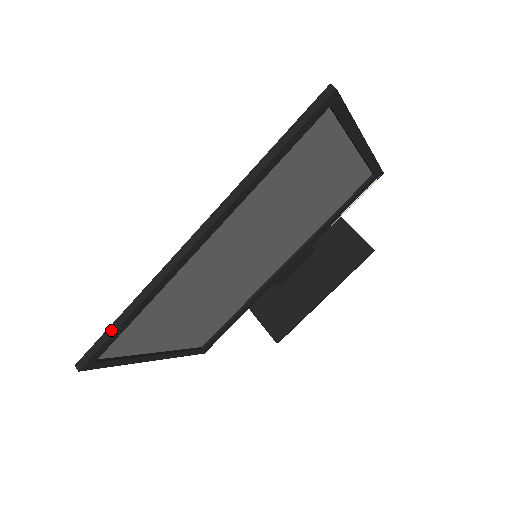
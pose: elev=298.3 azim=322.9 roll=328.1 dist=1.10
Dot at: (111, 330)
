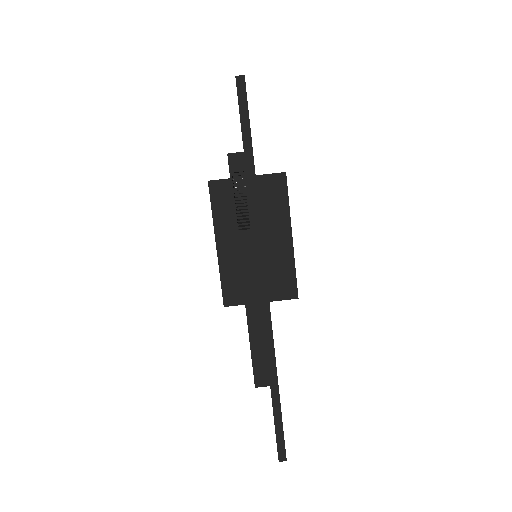
Dot at: (276, 407)
